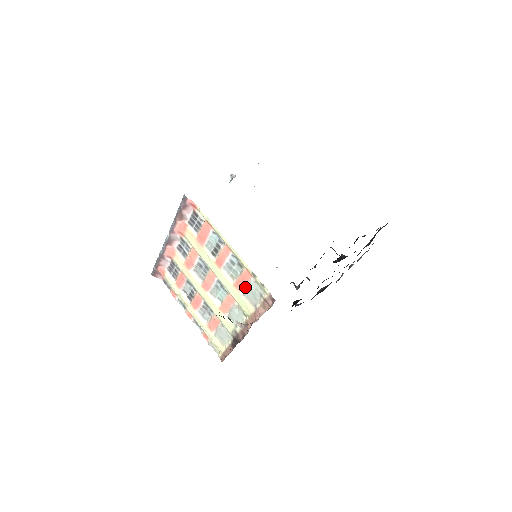
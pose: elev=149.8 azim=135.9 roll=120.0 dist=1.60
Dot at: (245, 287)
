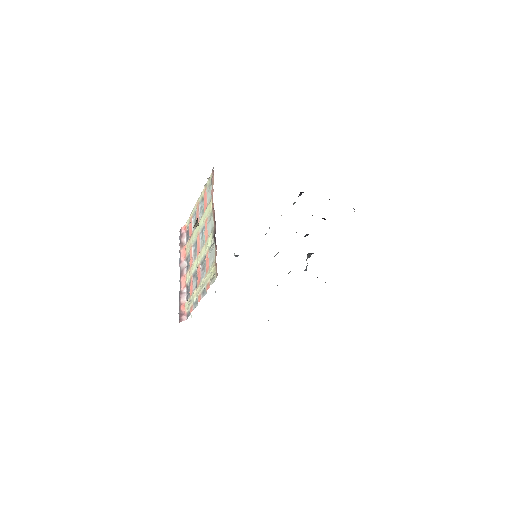
Dot at: (207, 200)
